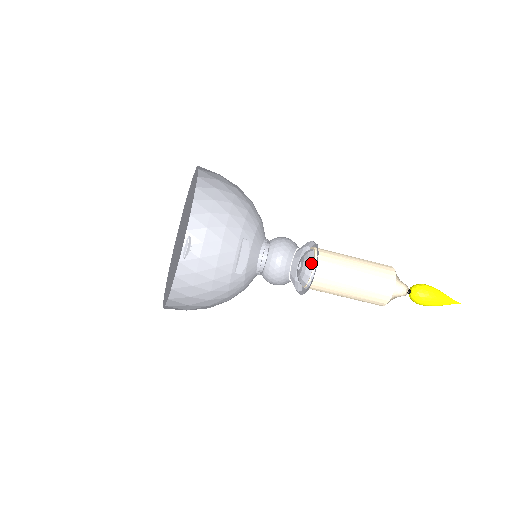
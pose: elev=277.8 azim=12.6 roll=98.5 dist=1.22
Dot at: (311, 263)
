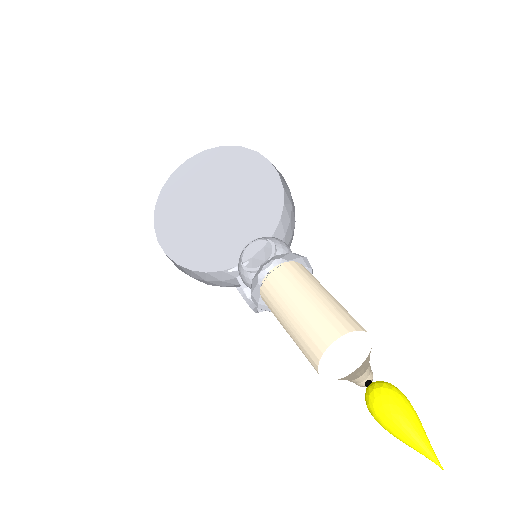
Dot at: (281, 264)
